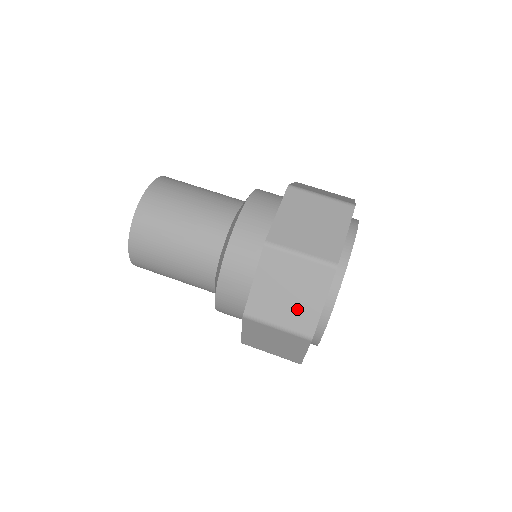
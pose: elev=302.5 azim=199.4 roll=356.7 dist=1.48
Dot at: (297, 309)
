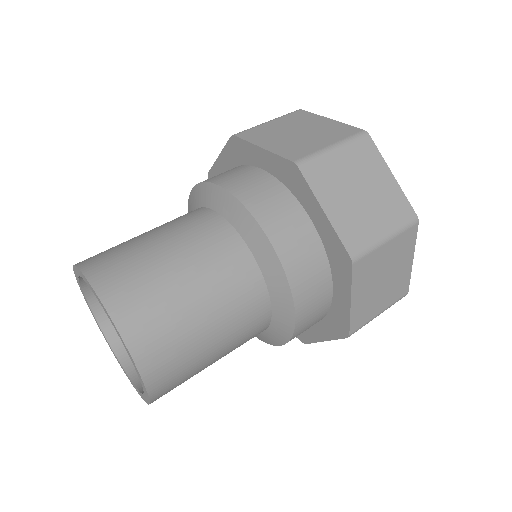
Dot at: (393, 285)
